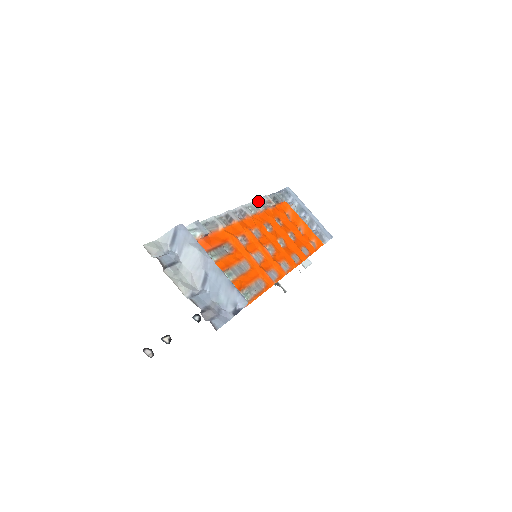
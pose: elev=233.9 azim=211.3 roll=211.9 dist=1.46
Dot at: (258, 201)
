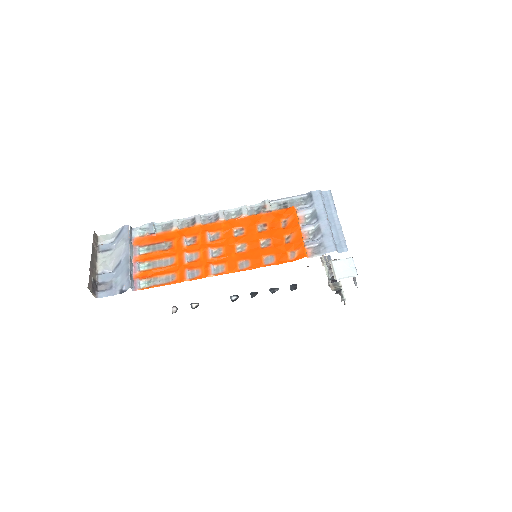
Dot at: (252, 206)
